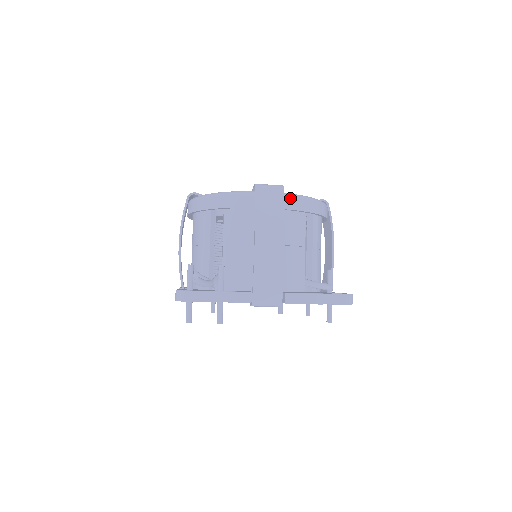
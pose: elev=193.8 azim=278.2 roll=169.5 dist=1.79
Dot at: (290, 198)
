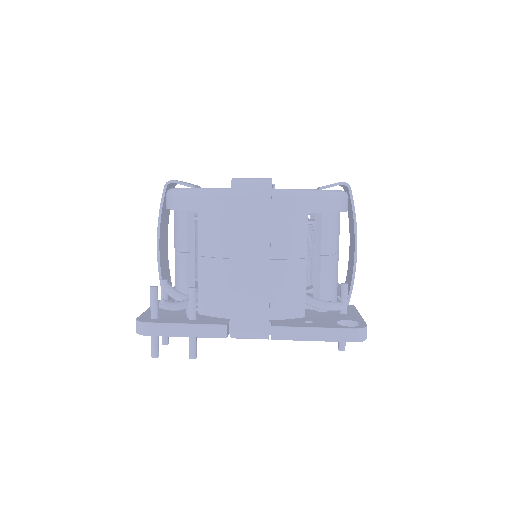
Dot at: (281, 197)
